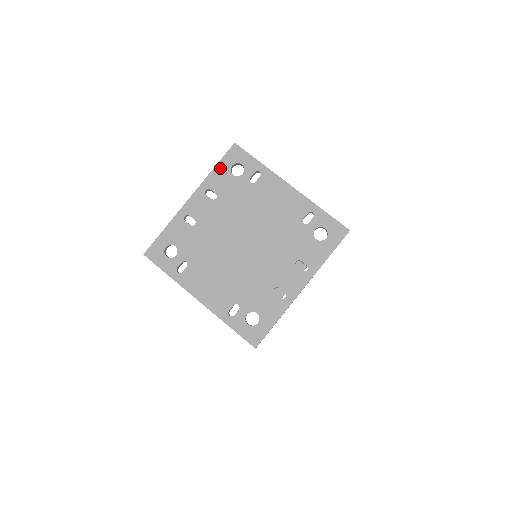
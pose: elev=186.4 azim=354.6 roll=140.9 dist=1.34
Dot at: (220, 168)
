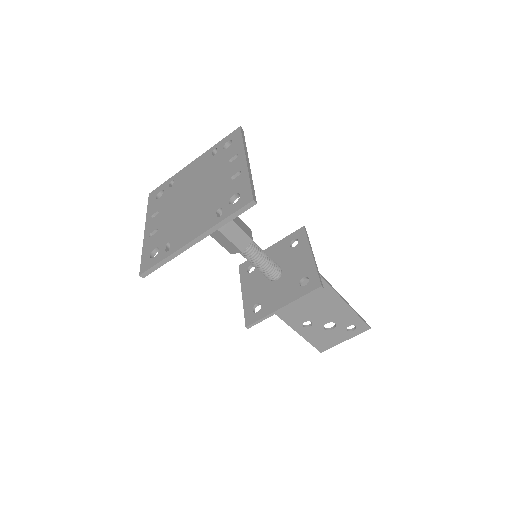
Dot at: (150, 206)
